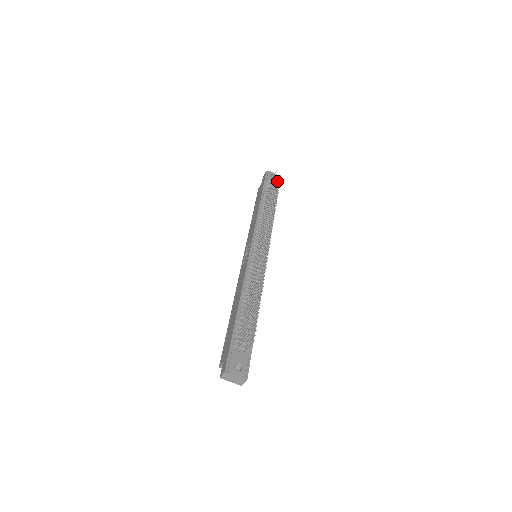
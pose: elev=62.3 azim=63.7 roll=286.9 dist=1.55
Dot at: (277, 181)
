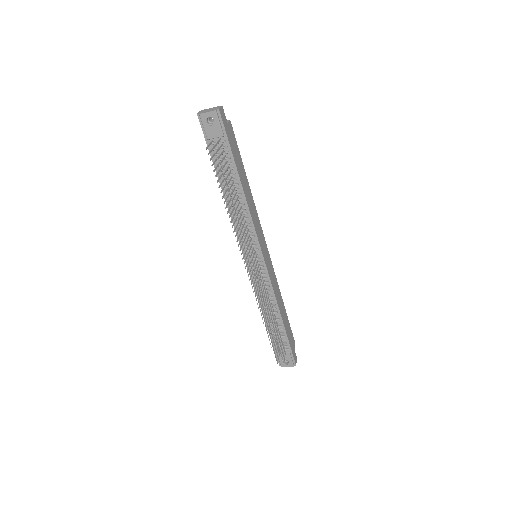
Dot at: (218, 150)
